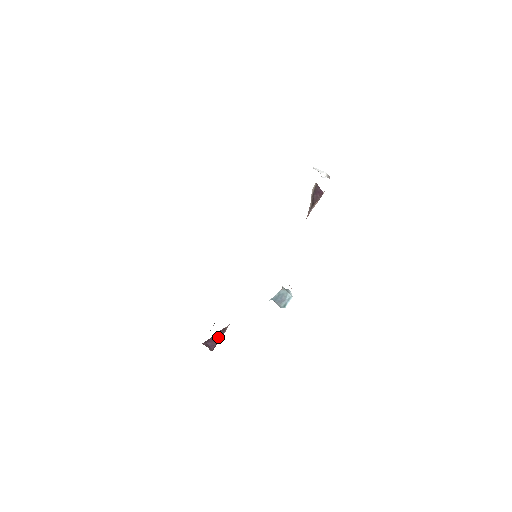
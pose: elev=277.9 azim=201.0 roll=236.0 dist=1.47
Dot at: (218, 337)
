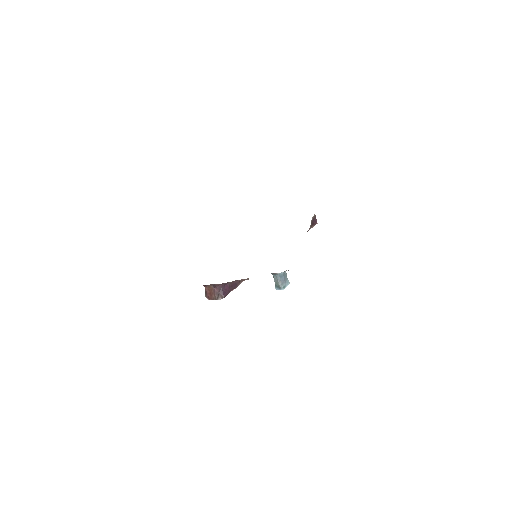
Dot at: (232, 287)
